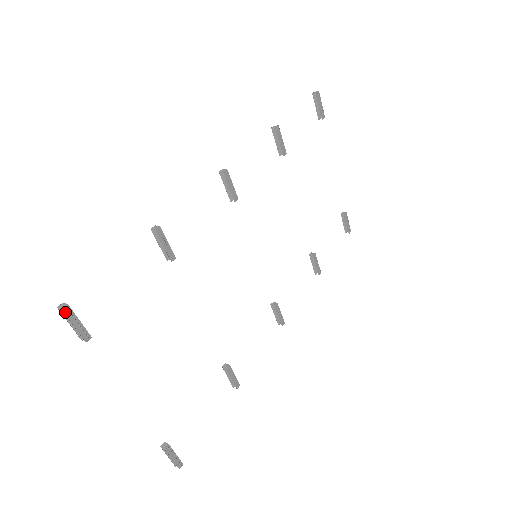
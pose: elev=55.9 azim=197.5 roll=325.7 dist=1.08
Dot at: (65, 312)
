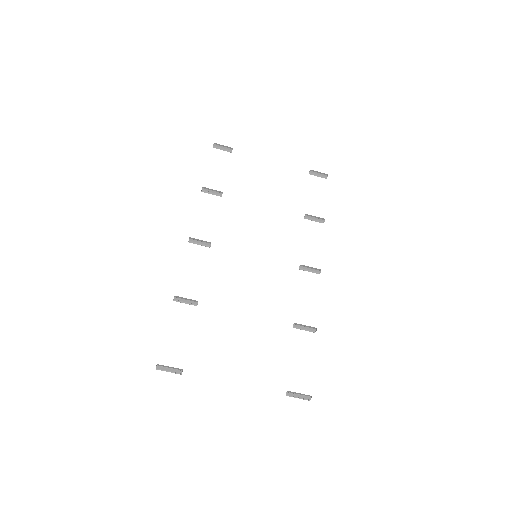
Dot at: (159, 368)
